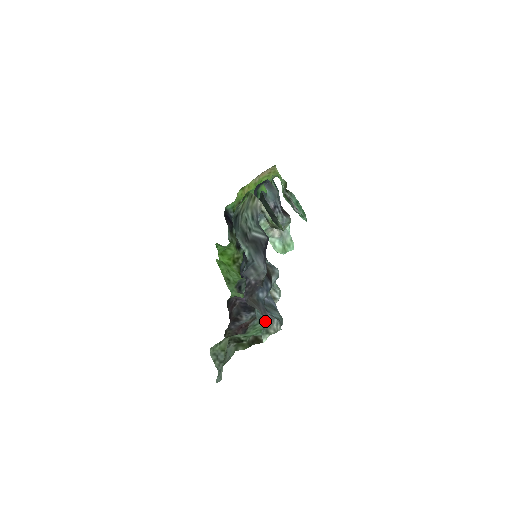
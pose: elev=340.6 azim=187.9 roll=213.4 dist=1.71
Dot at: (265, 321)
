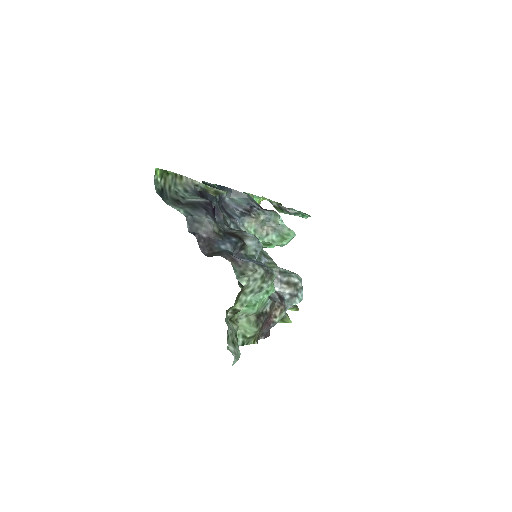
Dot at: (233, 264)
